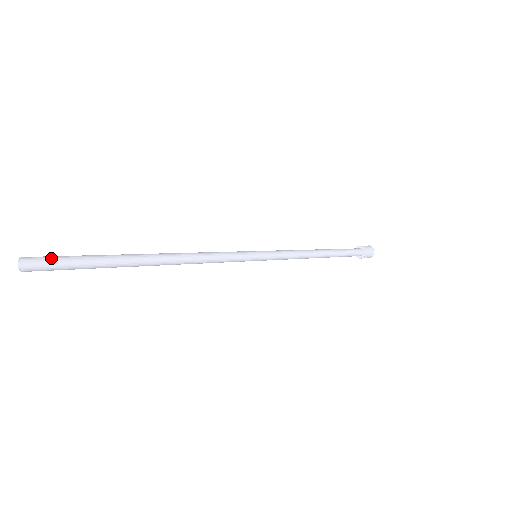
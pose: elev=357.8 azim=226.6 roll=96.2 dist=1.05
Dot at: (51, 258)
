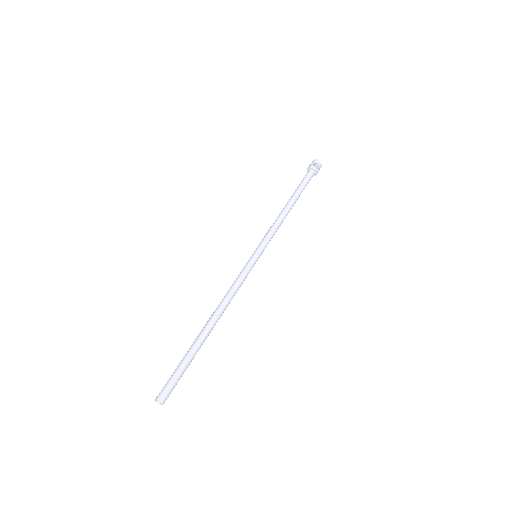
Dot at: (173, 388)
